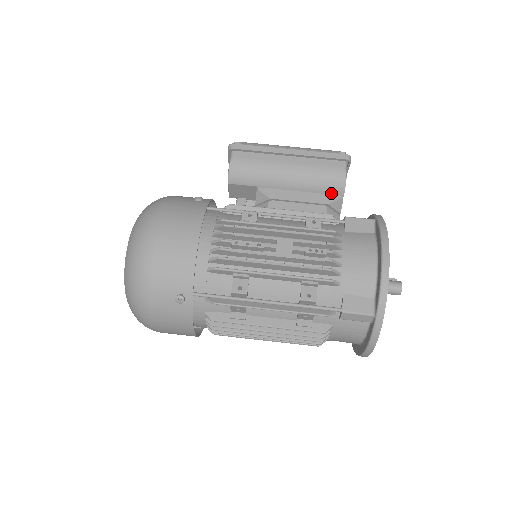
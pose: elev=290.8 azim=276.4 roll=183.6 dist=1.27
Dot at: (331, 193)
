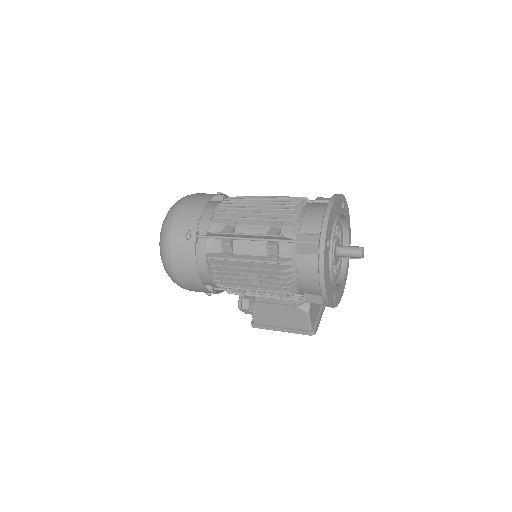
Dot at: occluded
